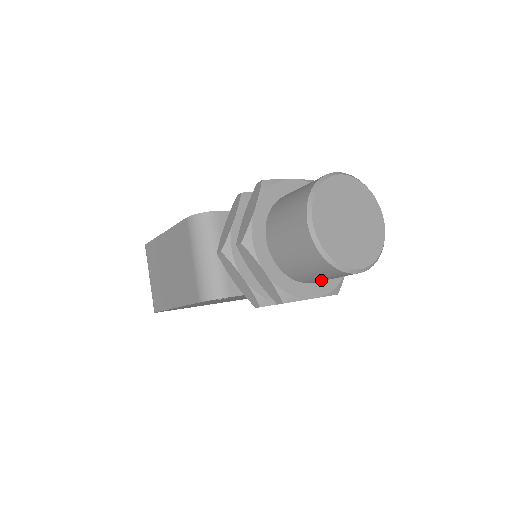
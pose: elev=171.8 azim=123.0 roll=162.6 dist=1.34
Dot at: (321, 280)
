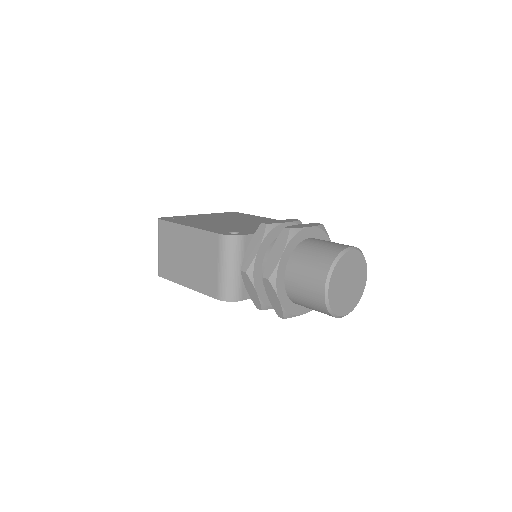
Dot at: occluded
